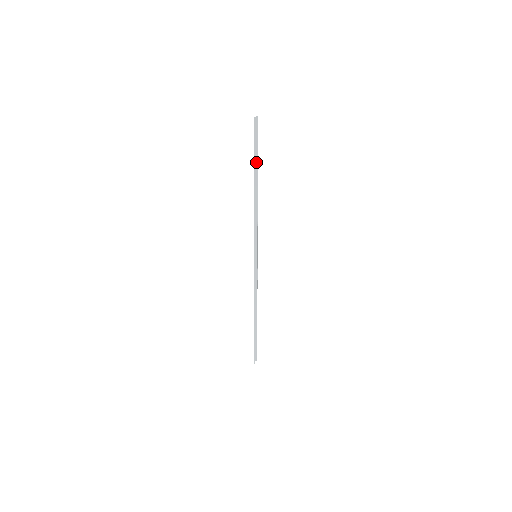
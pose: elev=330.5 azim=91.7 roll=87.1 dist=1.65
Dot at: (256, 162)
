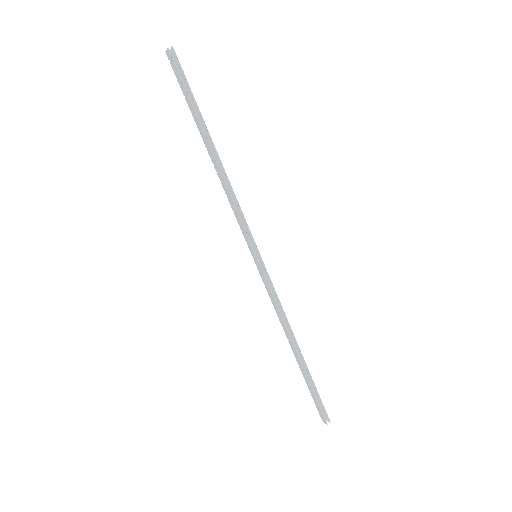
Dot at: (196, 116)
